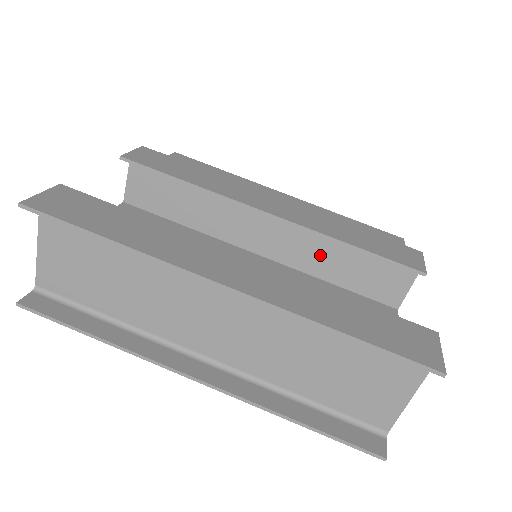
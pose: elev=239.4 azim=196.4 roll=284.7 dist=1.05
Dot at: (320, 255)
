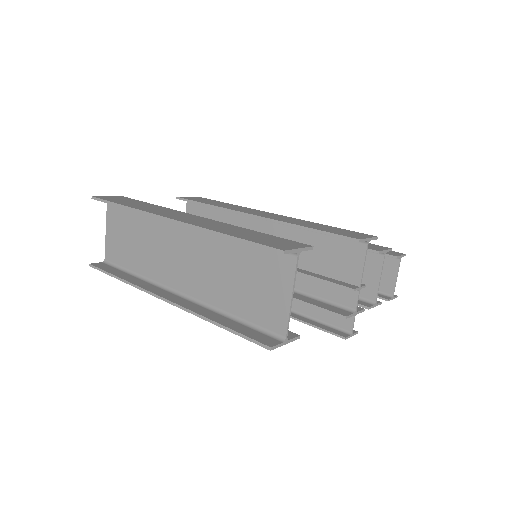
Dot at: occluded
